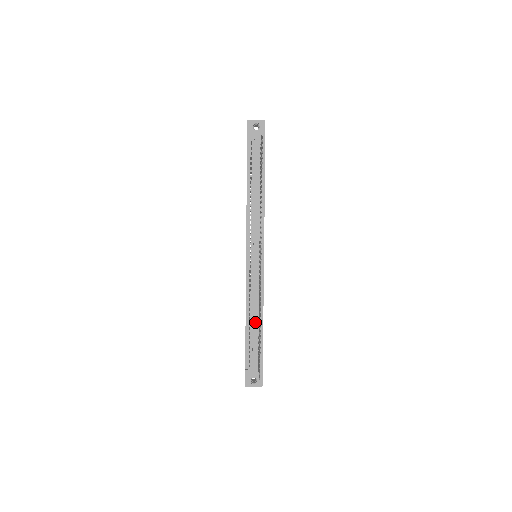
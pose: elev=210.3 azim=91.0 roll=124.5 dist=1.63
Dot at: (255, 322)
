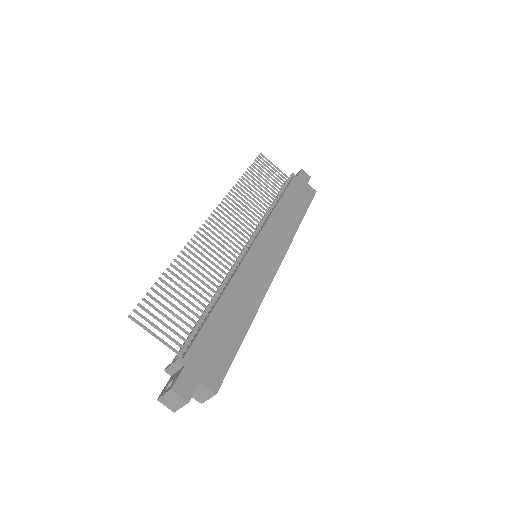
Dot at: (209, 304)
